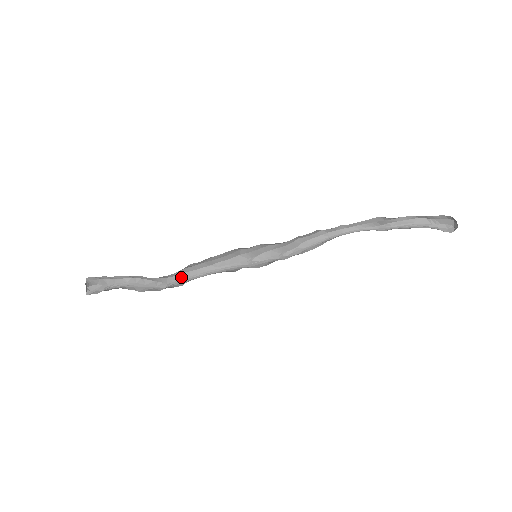
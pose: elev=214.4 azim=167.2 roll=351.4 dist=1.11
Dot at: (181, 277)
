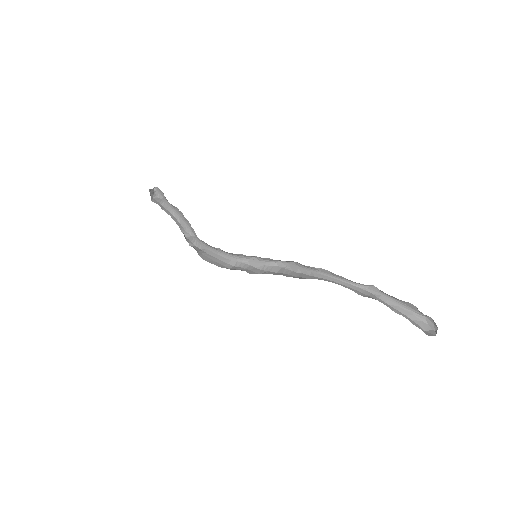
Dot at: (202, 241)
